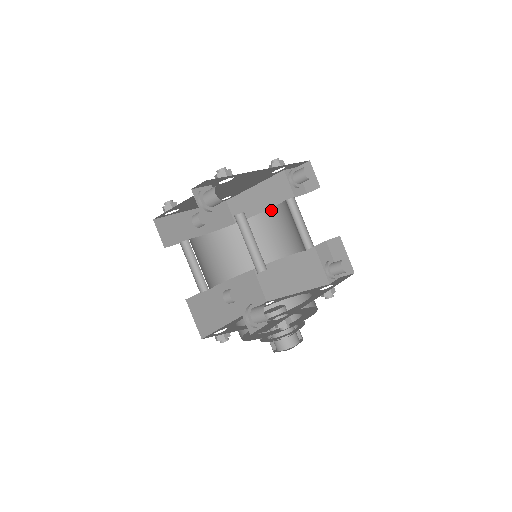
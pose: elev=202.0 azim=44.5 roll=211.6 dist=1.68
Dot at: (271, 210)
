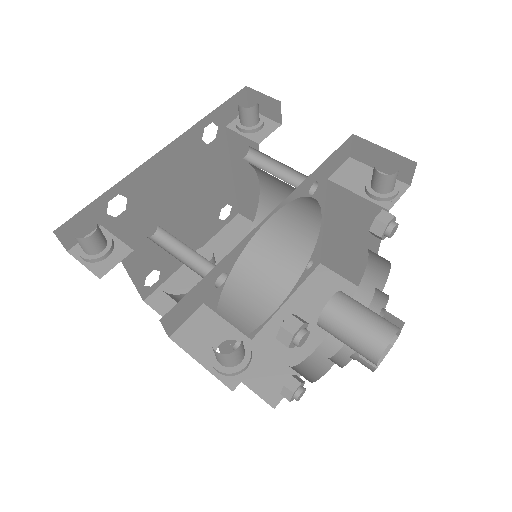
Dot at: (261, 183)
